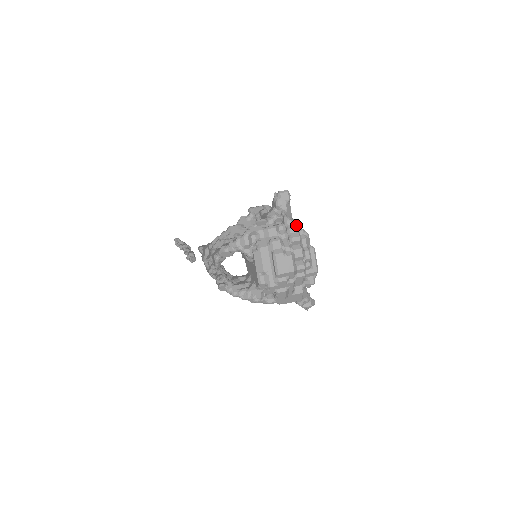
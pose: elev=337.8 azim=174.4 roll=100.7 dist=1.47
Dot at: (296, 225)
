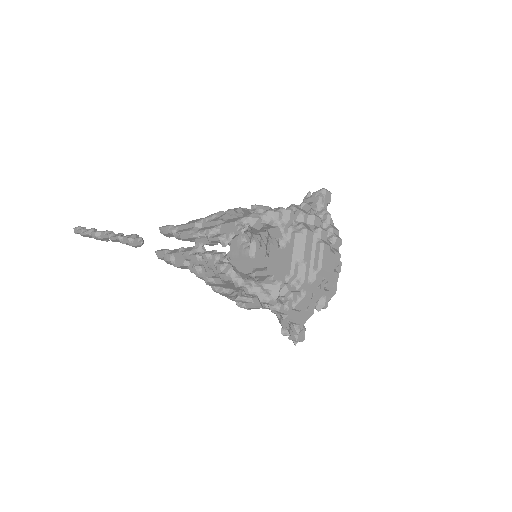
Dot at: (336, 229)
